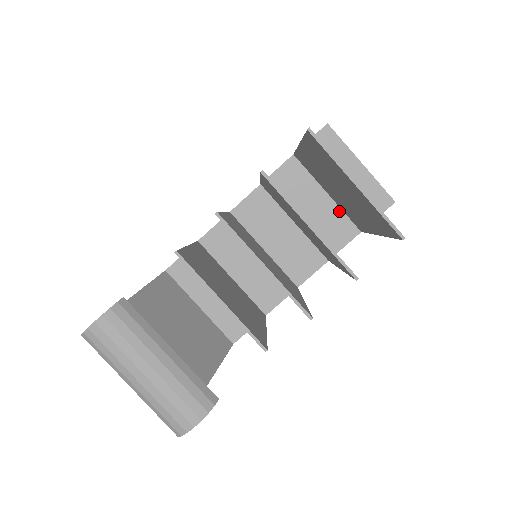
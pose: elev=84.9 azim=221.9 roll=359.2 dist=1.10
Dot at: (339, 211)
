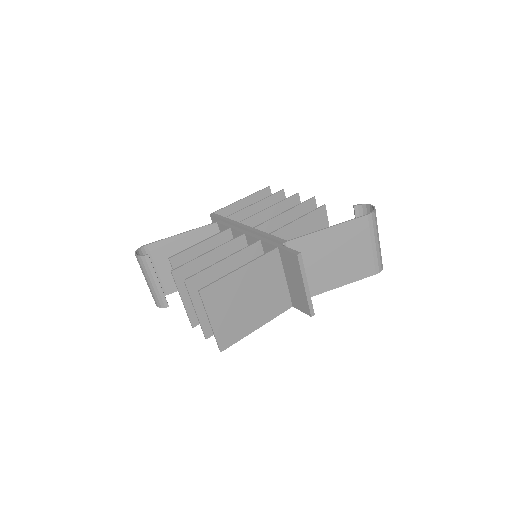
Dot at: (286, 289)
